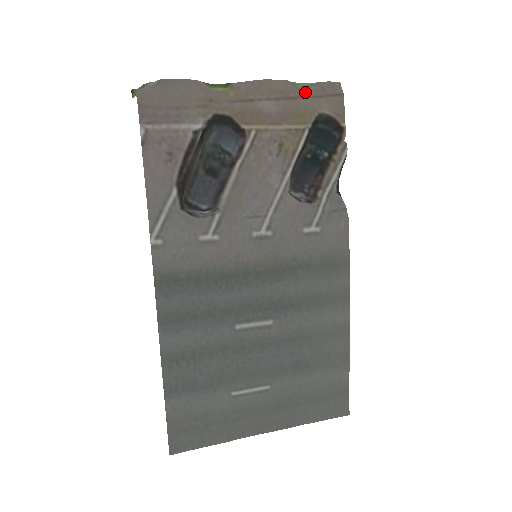
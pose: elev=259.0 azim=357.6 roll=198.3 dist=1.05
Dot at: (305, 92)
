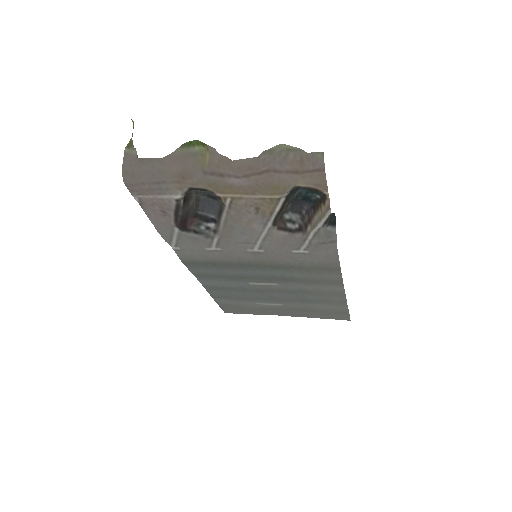
Dot at: (281, 162)
